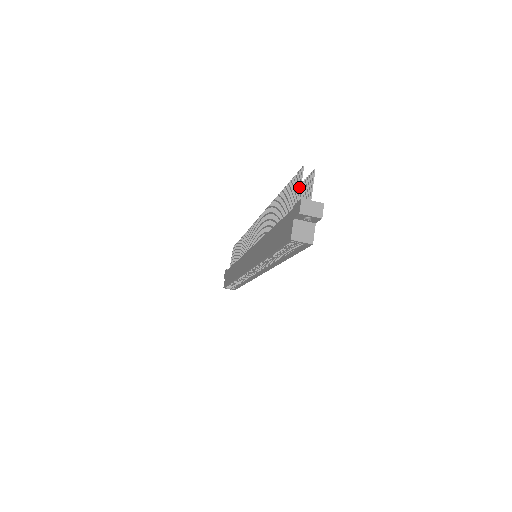
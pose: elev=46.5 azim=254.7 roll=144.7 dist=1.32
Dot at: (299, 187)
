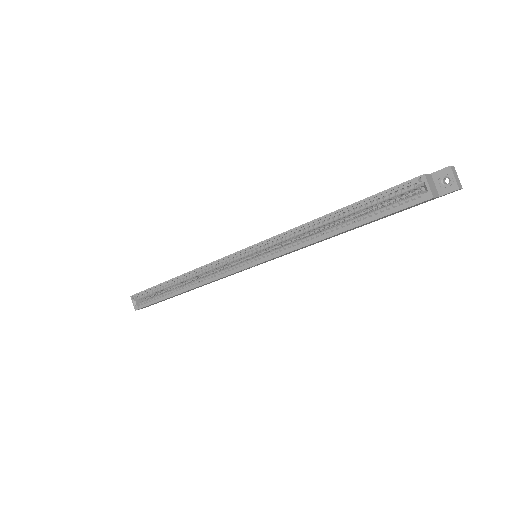
Dot at: occluded
